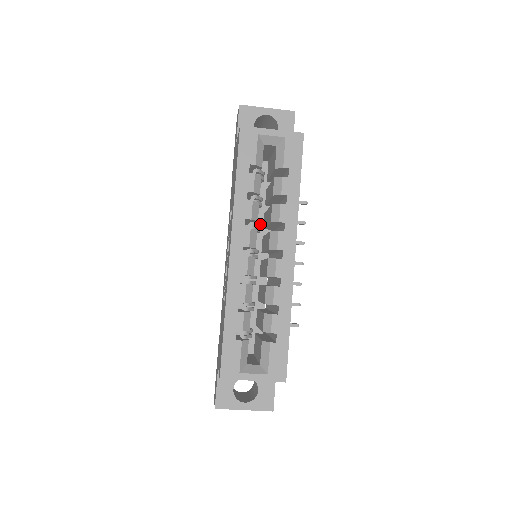
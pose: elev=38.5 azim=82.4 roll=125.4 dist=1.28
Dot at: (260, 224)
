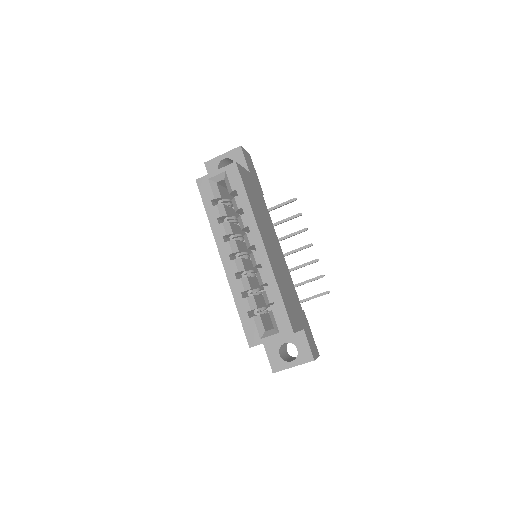
Dot at: (240, 234)
